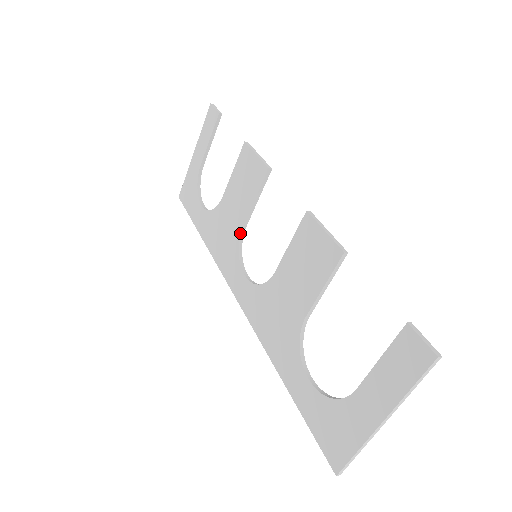
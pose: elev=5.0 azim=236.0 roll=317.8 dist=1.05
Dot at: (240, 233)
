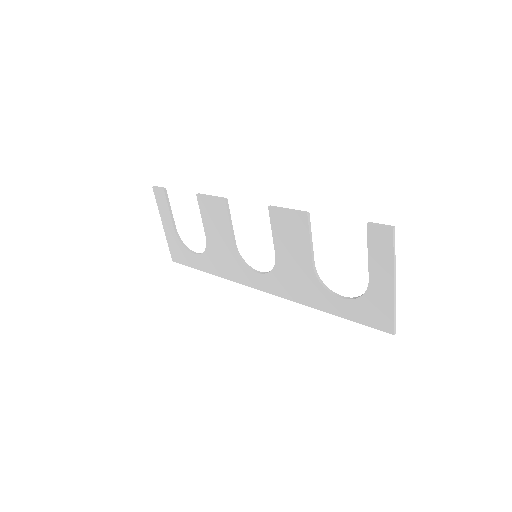
Dot at: (235, 250)
